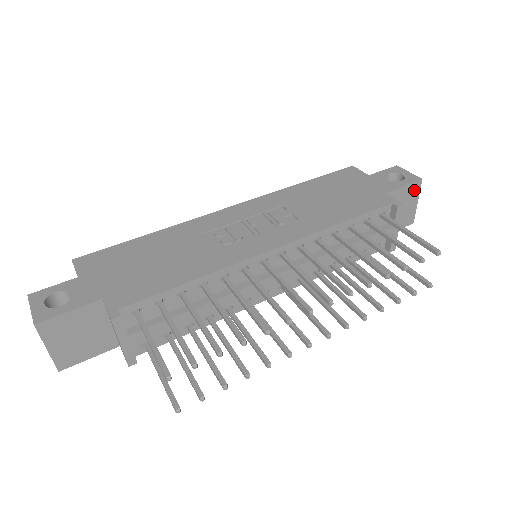
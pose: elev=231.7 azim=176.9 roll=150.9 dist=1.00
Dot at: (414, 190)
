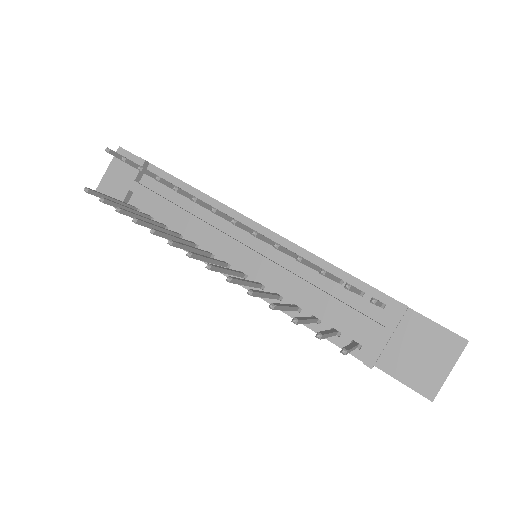
Dot at: (451, 346)
